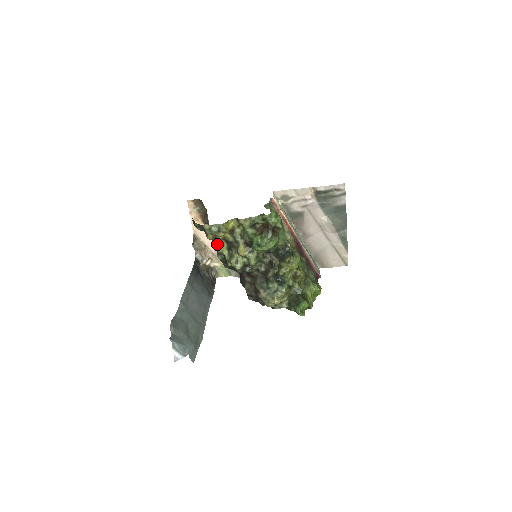
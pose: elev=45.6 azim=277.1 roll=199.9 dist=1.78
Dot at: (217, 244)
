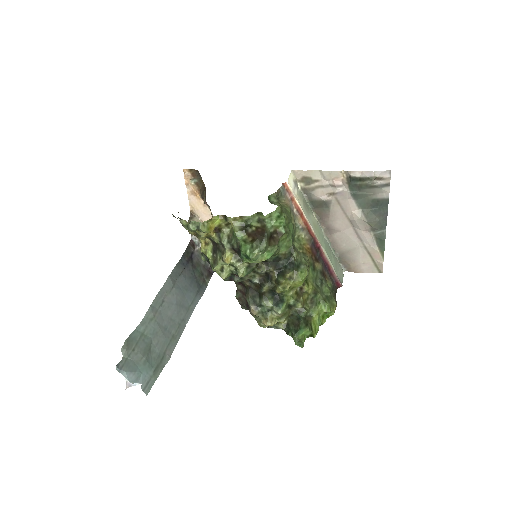
Dot at: (200, 242)
